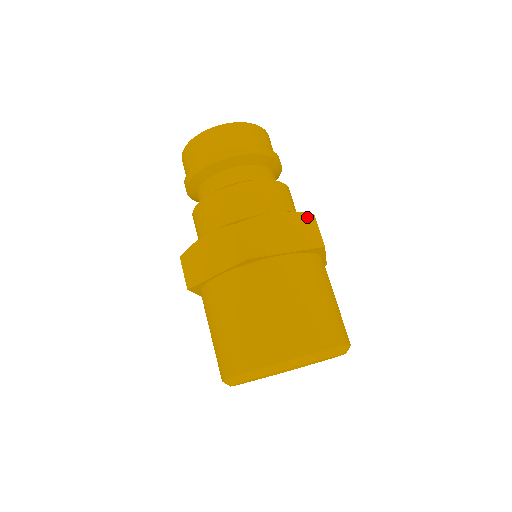
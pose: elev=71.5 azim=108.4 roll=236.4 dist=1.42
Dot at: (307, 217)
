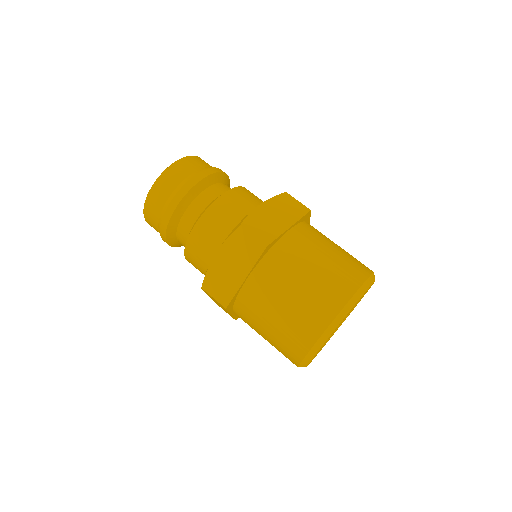
Dot at: (283, 196)
